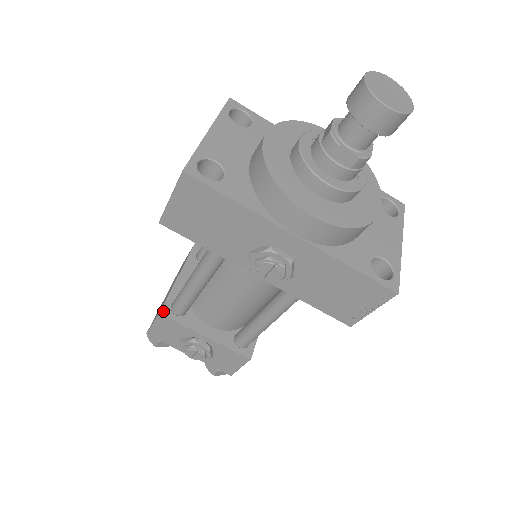
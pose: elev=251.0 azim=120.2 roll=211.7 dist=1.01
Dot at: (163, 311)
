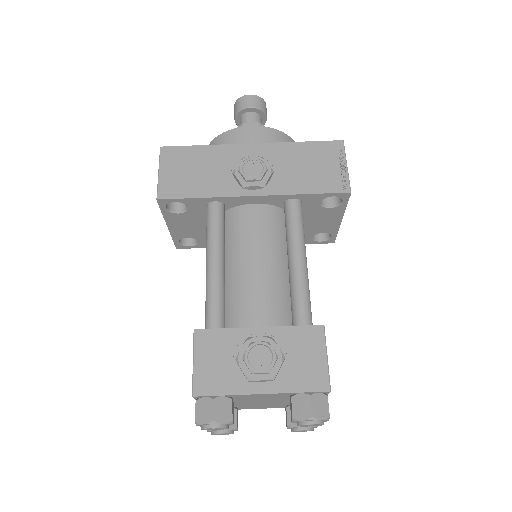
Dot at: (197, 331)
